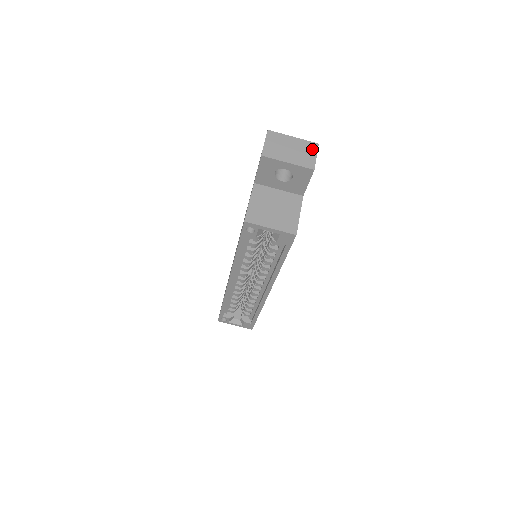
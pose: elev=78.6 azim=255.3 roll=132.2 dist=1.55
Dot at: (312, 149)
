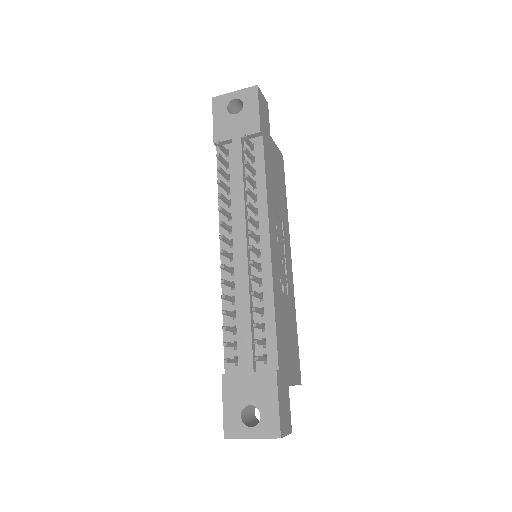
Dot at: occluded
